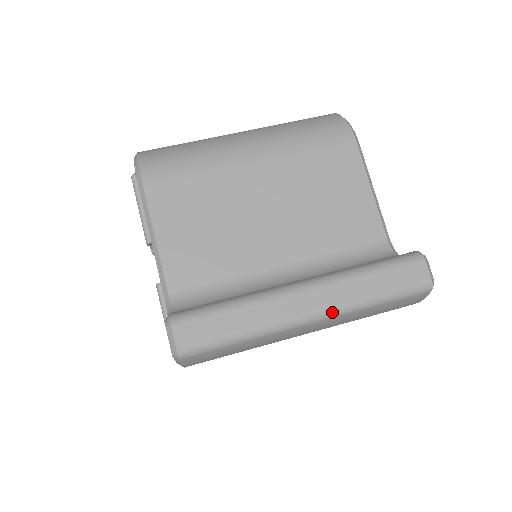
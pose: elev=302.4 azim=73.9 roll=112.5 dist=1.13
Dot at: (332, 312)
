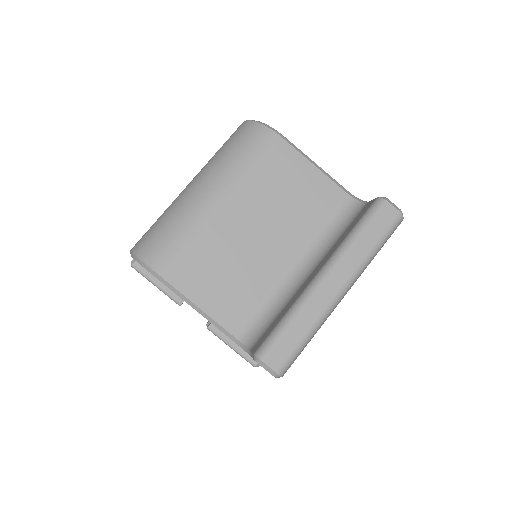
Dot at: (353, 279)
